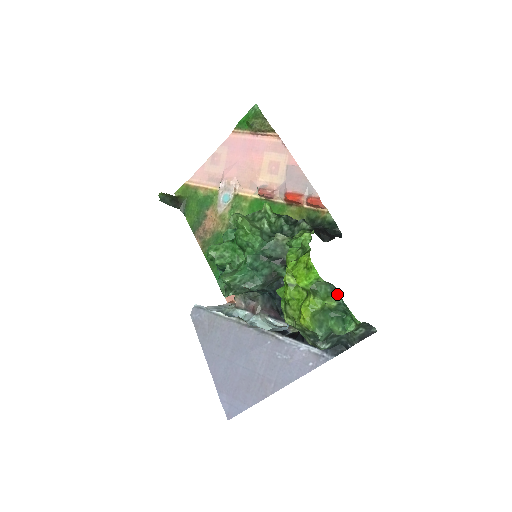
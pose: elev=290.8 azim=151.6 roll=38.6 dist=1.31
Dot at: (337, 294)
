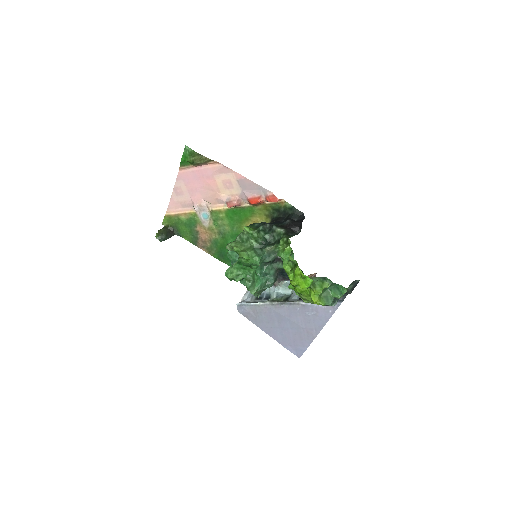
Dot at: (327, 280)
